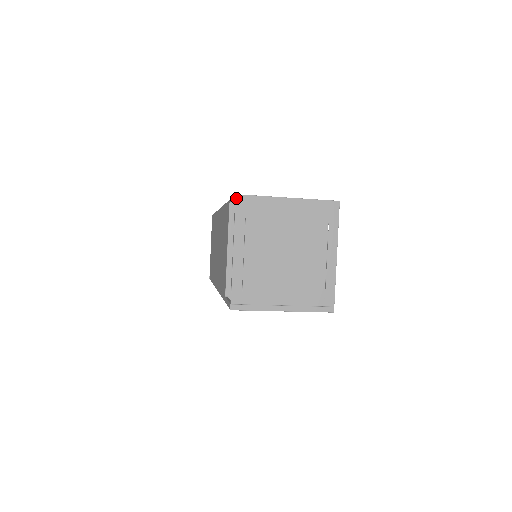
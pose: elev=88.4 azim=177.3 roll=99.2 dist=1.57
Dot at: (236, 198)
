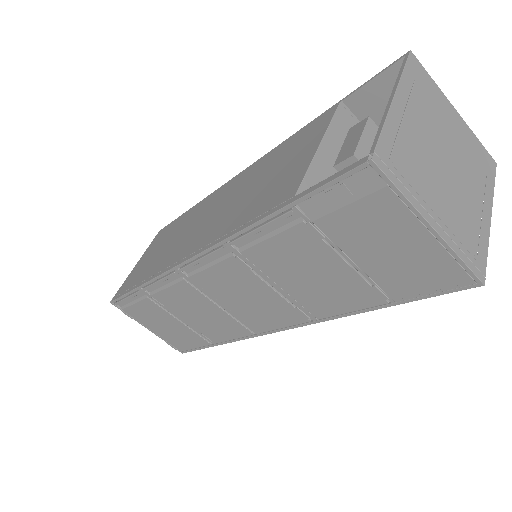
Dot at: (410, 53)
